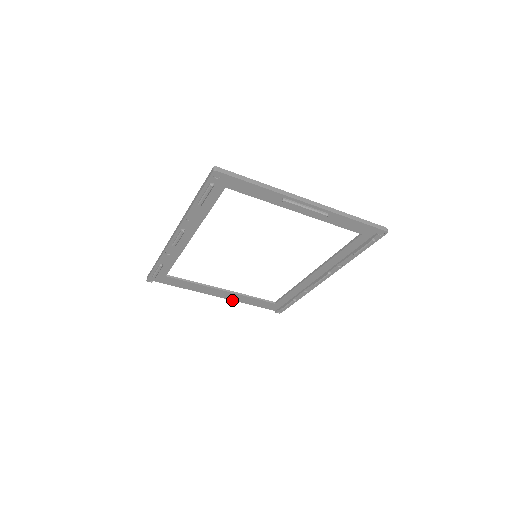
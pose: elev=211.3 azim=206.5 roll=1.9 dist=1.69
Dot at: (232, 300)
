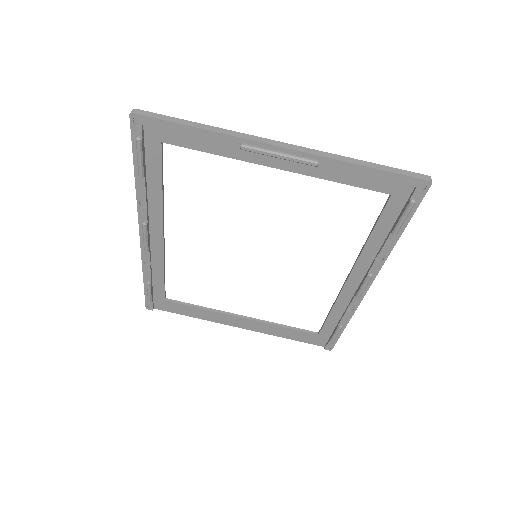
Dot at: (260, 332)
